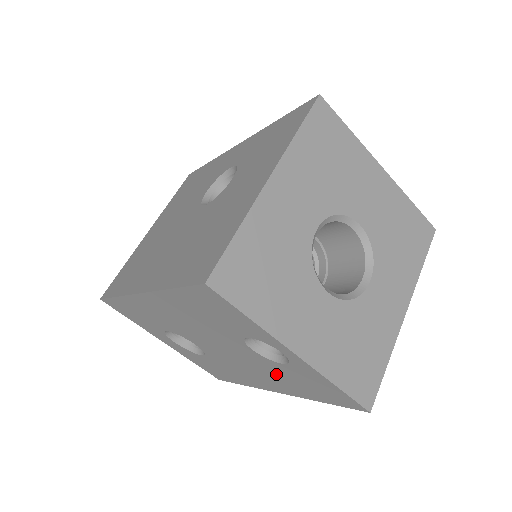
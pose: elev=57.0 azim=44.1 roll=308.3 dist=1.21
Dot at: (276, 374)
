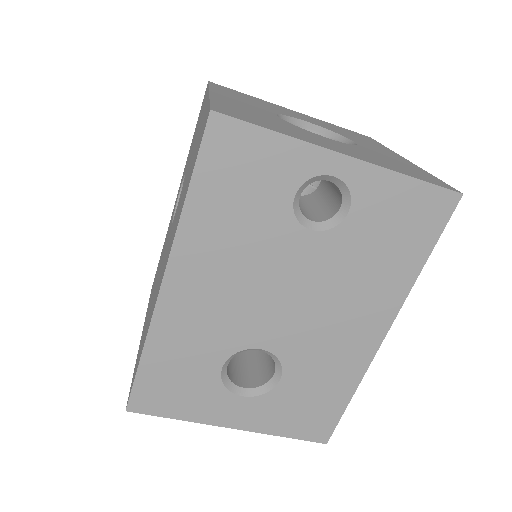
Dot at: (358, 266)
